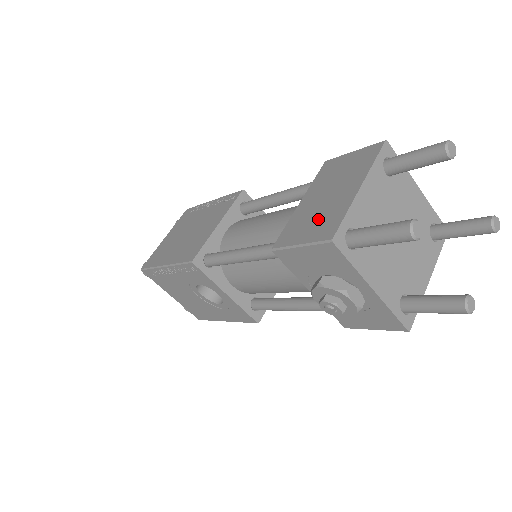
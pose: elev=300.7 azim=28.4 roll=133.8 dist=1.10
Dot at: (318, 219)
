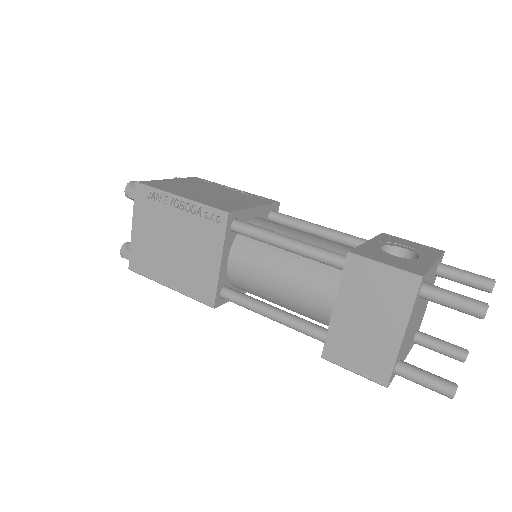
Dot at: (365, 351)
